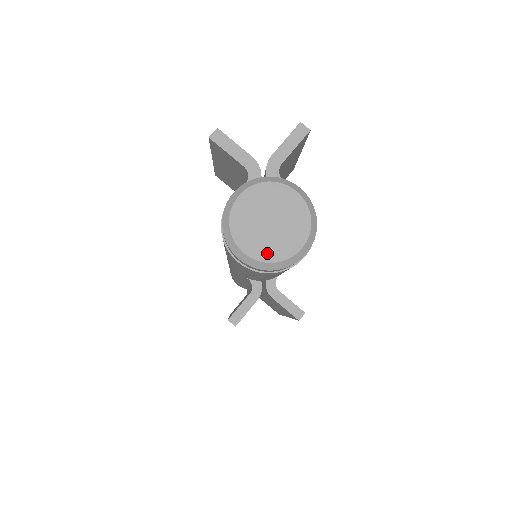
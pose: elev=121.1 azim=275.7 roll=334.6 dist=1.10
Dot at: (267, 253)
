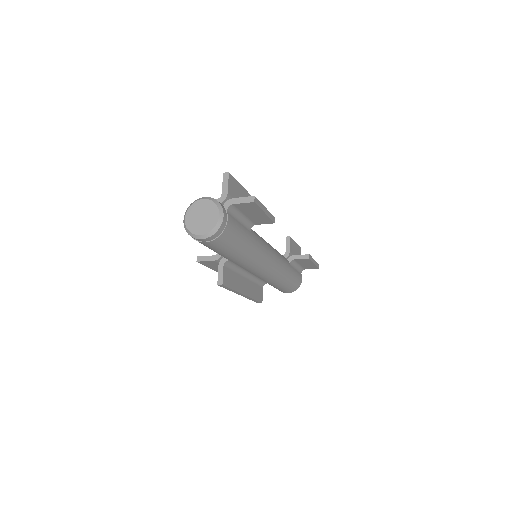
Dot at: (190, 225)
